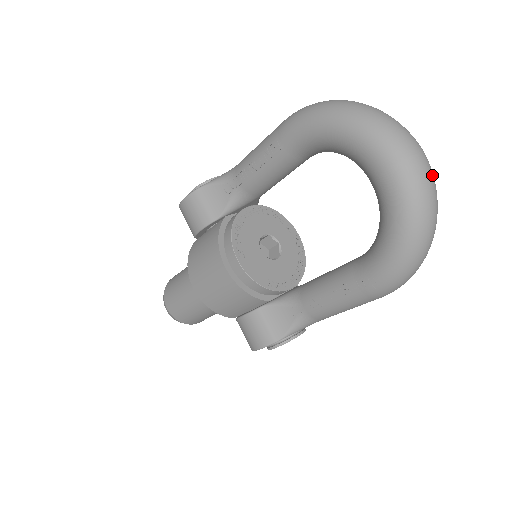
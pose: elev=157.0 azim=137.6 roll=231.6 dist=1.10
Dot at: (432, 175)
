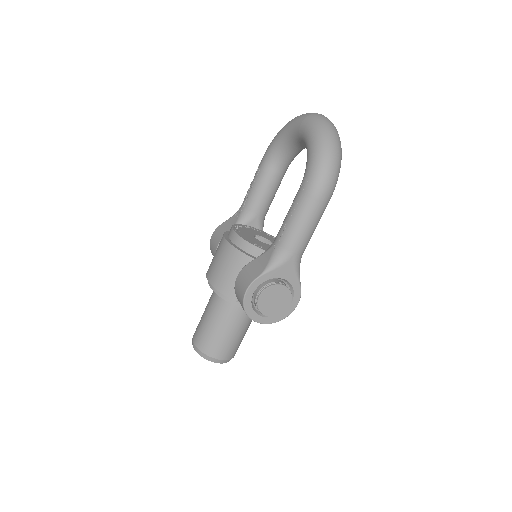
Dot at: occluded
